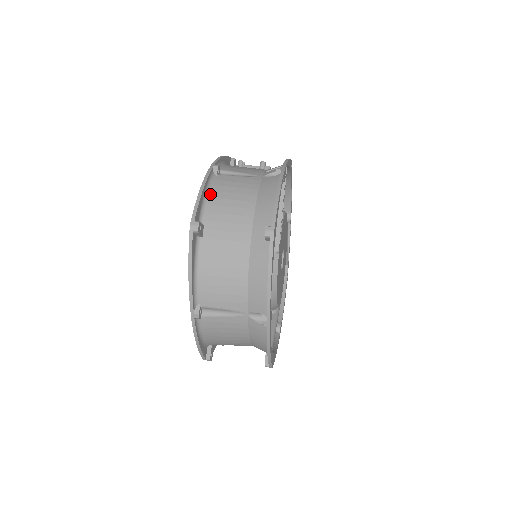
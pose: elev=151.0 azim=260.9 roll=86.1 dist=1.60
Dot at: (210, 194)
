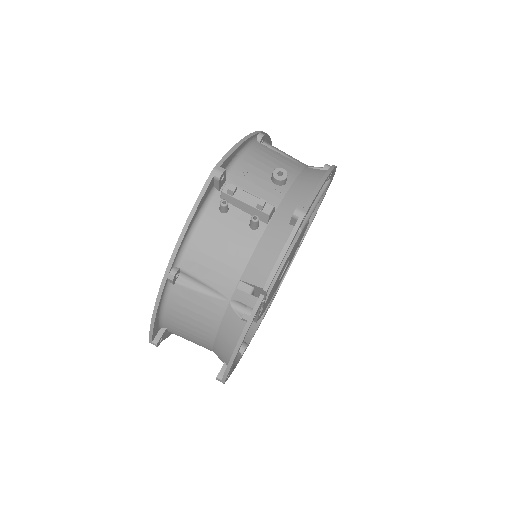
Dot at: (167, 311)
